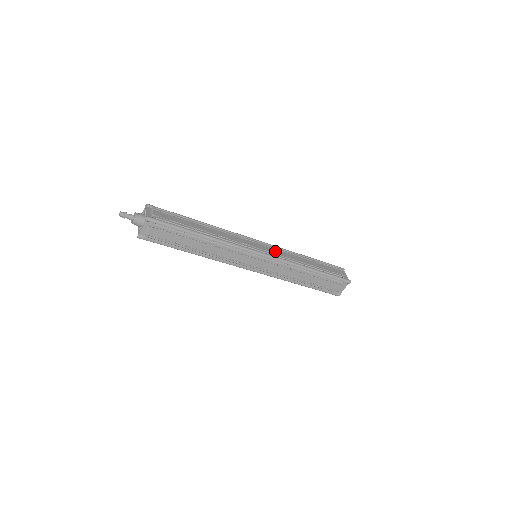
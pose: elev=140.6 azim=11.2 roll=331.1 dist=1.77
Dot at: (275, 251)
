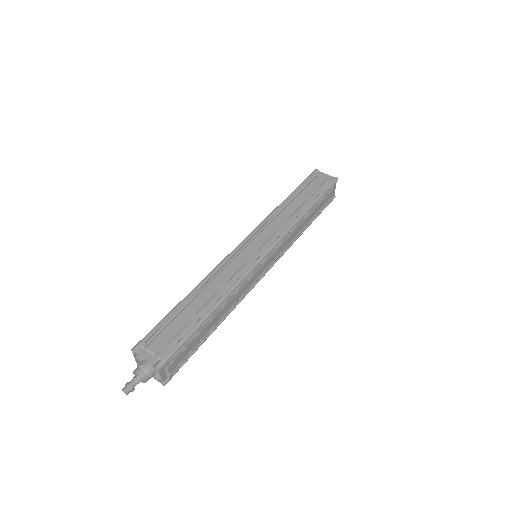
Dot at: (267, 233)
